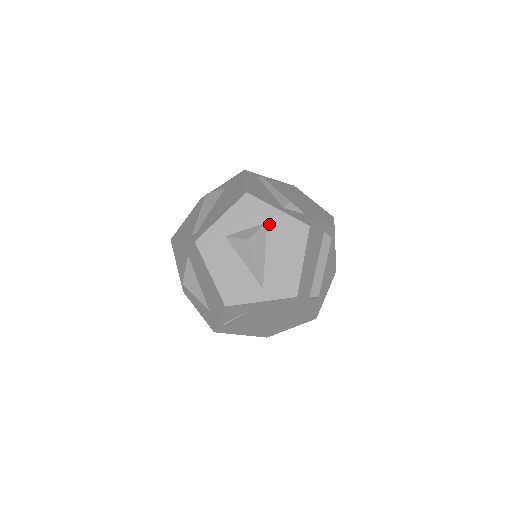
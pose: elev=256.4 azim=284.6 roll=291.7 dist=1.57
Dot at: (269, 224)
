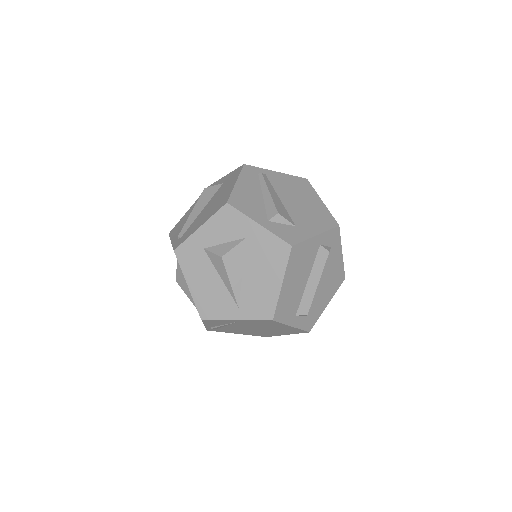
Dot at: (248, 240)
